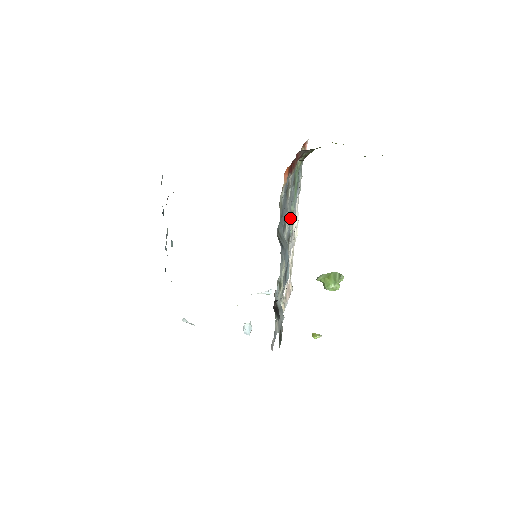
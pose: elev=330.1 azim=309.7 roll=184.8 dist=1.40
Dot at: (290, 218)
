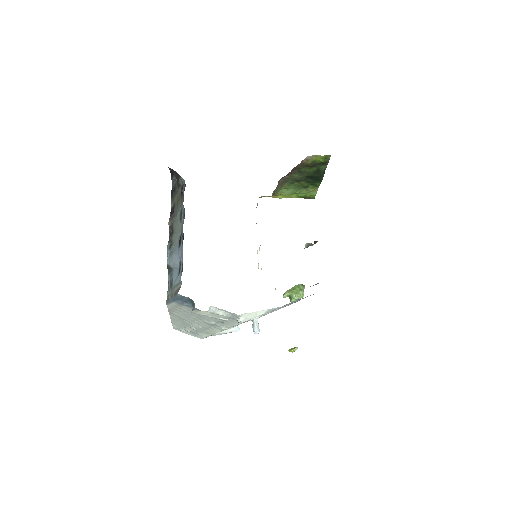
Dot at: occluded
